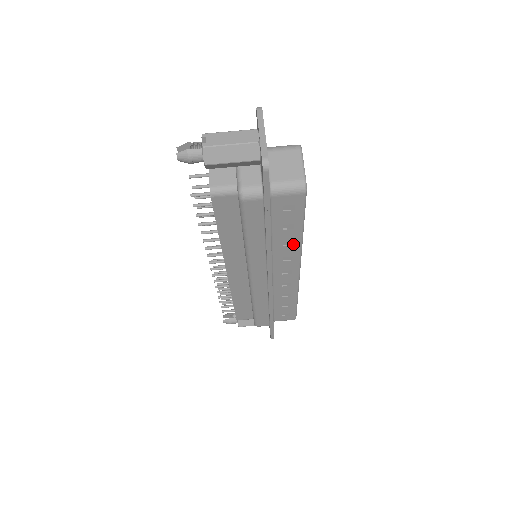
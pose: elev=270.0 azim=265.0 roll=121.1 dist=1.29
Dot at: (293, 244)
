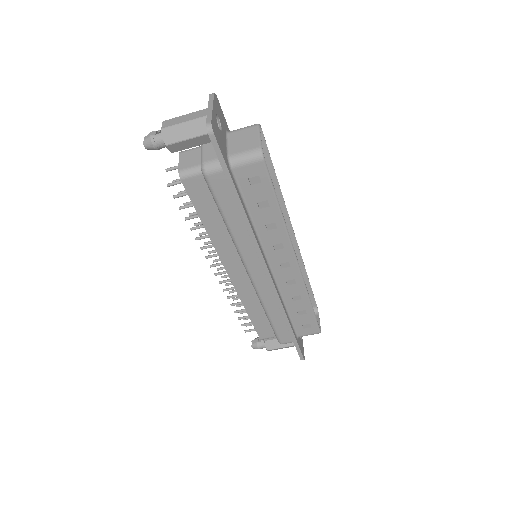
Dot at: (277, 227)
